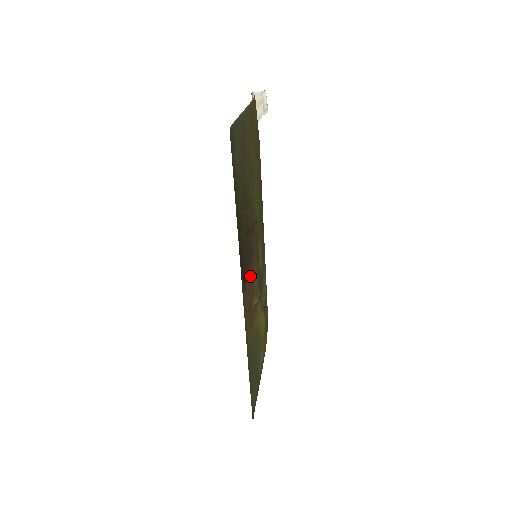
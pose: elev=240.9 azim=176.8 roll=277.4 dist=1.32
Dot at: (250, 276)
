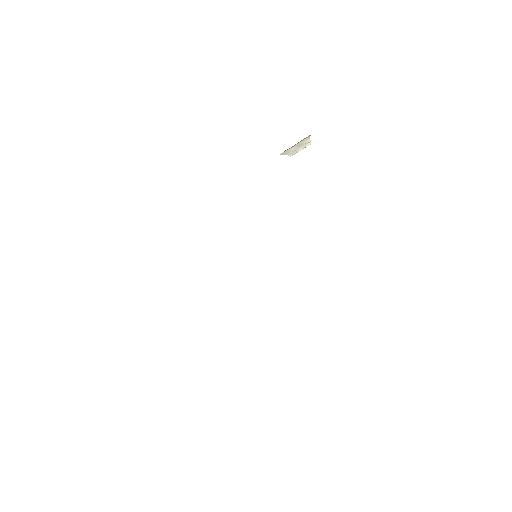
Dot at: occluded
